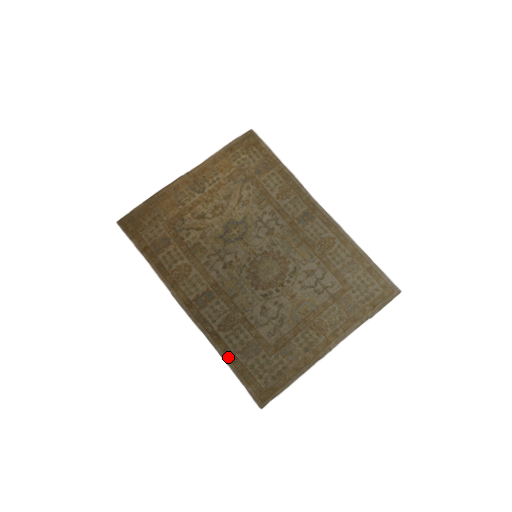
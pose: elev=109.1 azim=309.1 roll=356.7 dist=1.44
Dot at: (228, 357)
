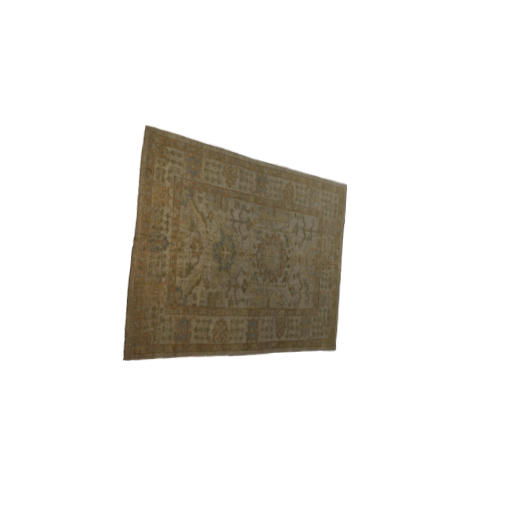
Dot at: (298, 347)
